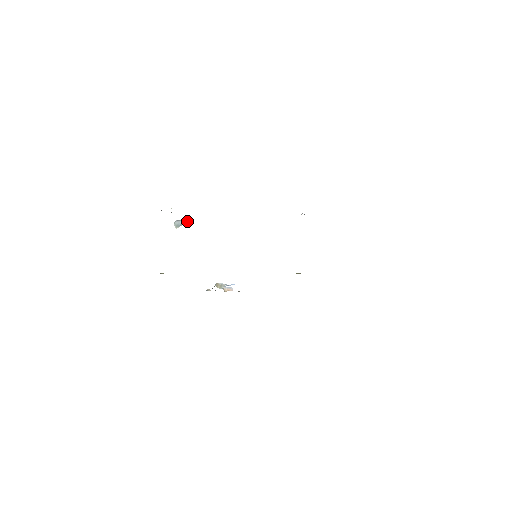
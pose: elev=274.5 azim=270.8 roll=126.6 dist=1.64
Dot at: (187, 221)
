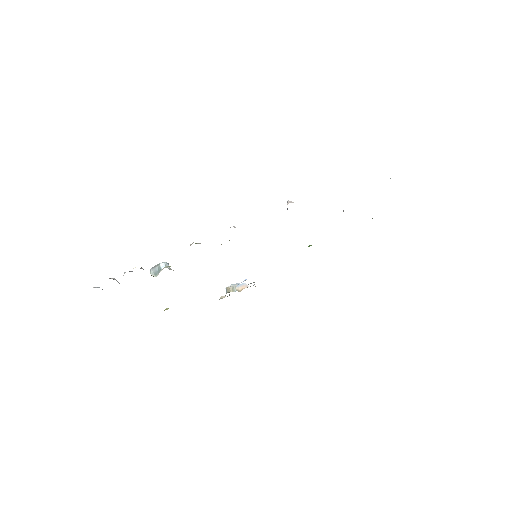
Dot at: (163, 264)
